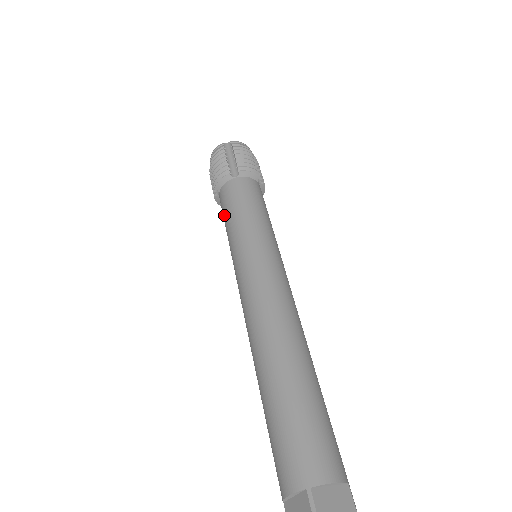
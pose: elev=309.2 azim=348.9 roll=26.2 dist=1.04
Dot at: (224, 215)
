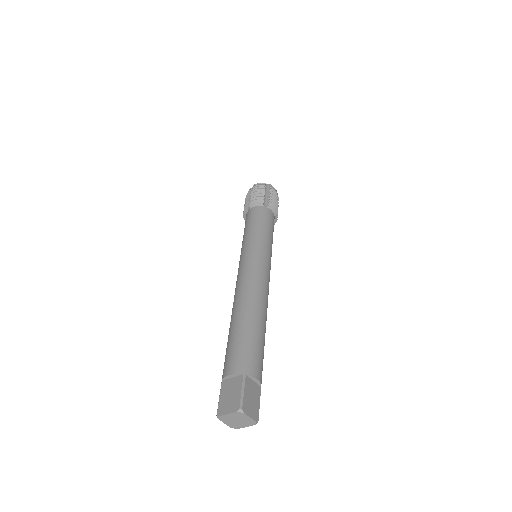
Dot at: (248, 223)
